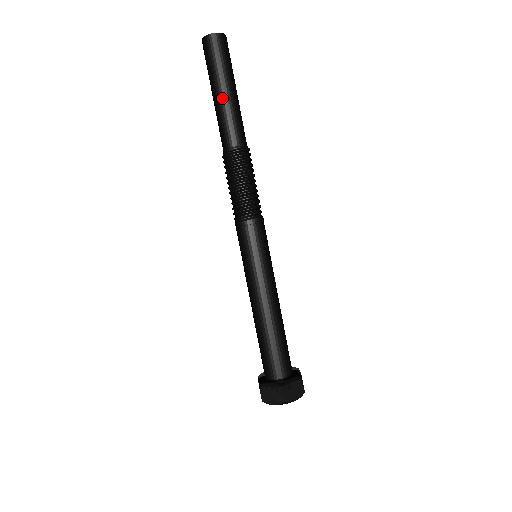
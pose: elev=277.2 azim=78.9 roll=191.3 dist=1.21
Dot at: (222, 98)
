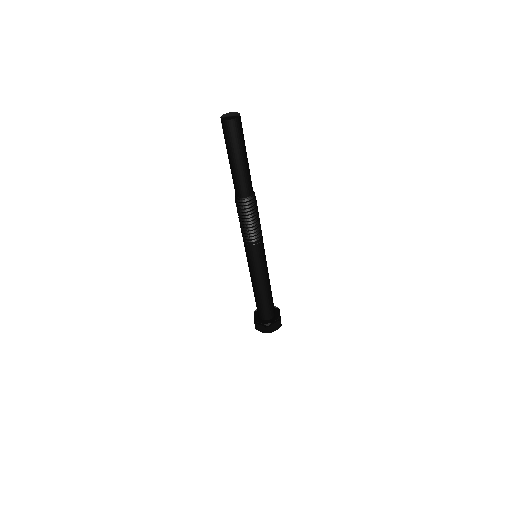
Dot at: (236, 166)
